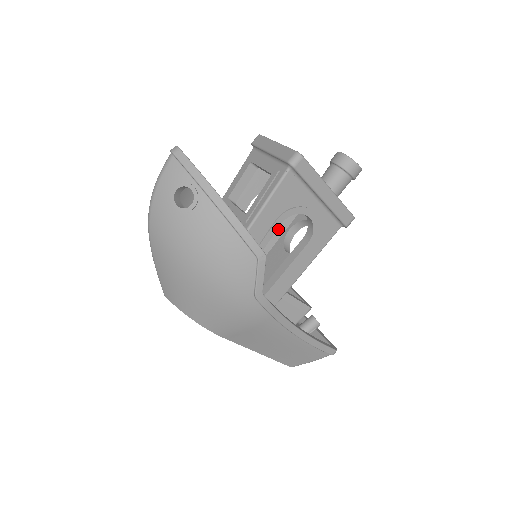
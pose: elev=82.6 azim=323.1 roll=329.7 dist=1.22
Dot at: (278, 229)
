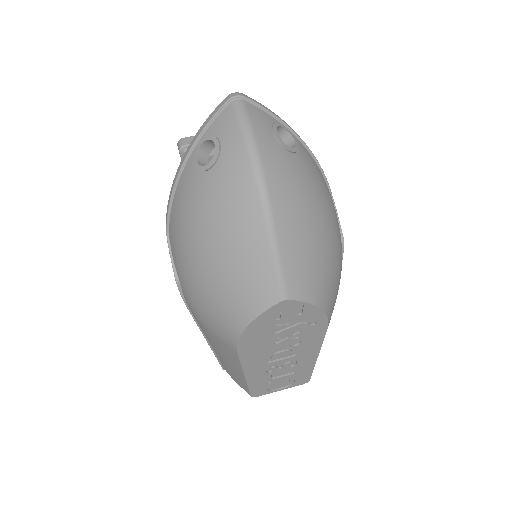
Dot at: occluded
